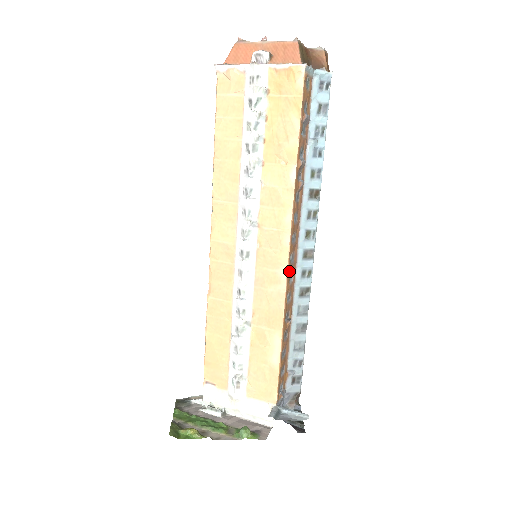
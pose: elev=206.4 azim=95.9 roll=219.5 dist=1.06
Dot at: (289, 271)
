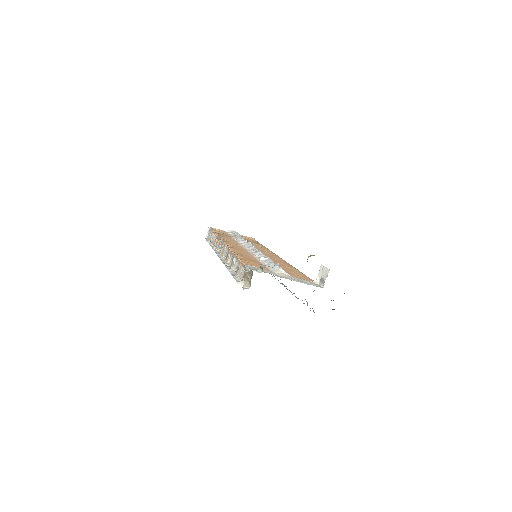
Dot at: occluded
